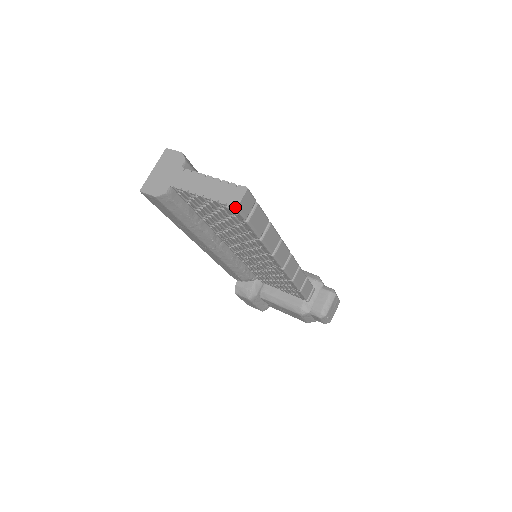
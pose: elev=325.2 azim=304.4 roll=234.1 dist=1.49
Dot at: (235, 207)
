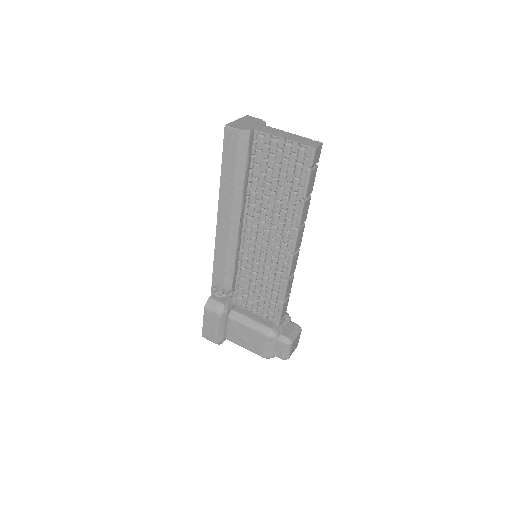
Dot at: (314, 147)
